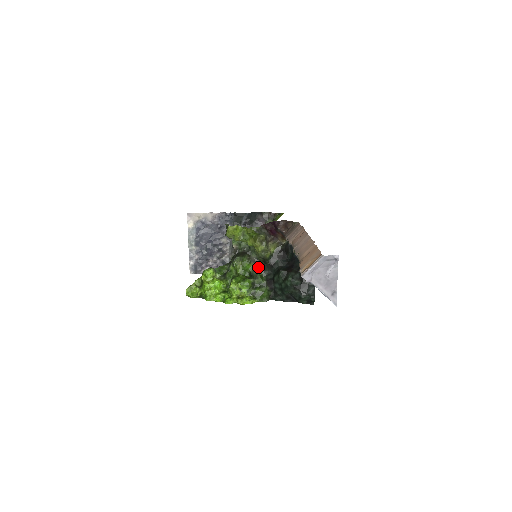
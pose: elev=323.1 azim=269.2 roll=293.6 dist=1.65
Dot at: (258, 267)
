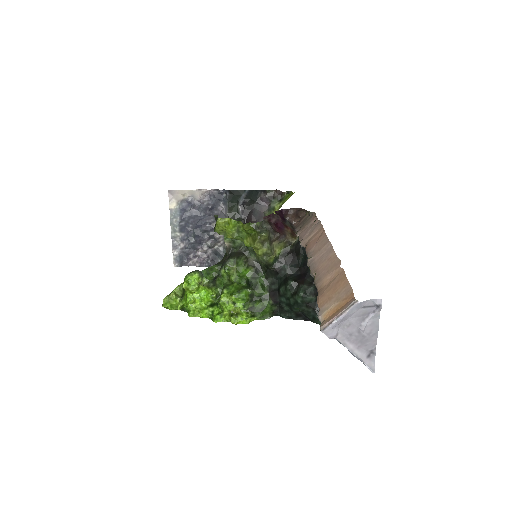
Dot at: (258, 273)
